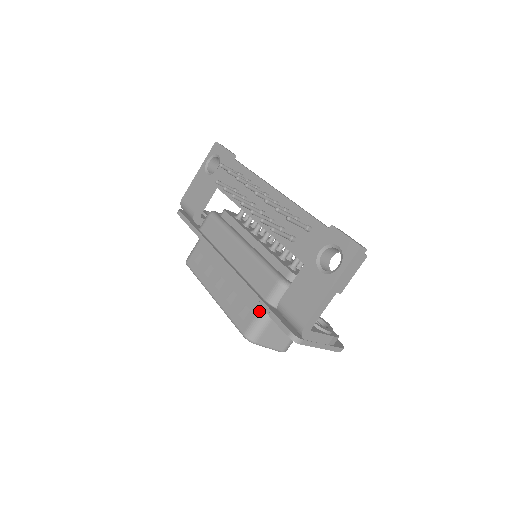
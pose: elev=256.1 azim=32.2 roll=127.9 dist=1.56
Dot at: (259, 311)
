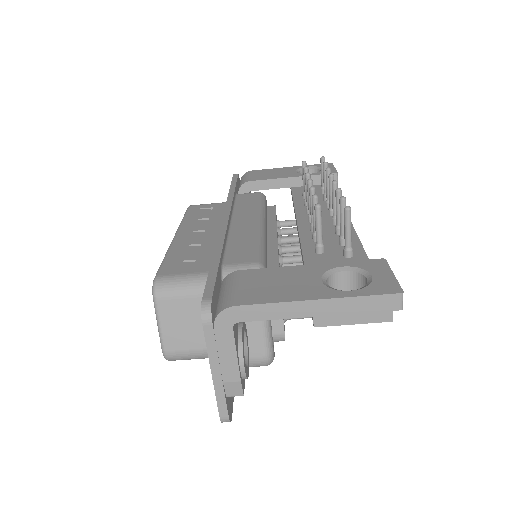
Dot at: (202, 272)
